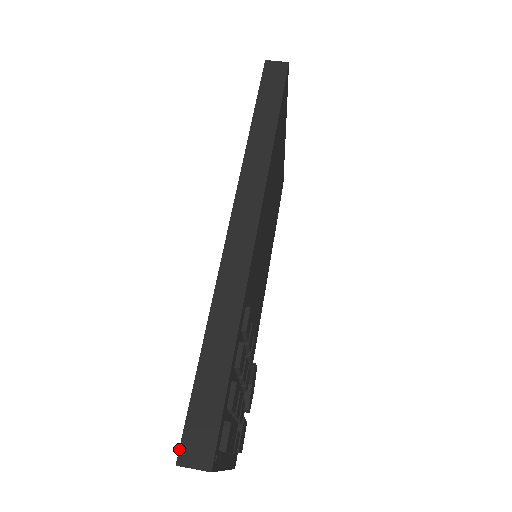
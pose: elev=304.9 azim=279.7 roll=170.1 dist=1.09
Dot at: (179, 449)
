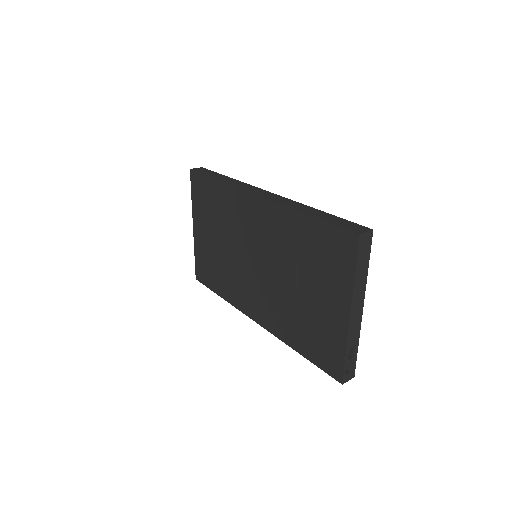
Dot at: (353, 232)
